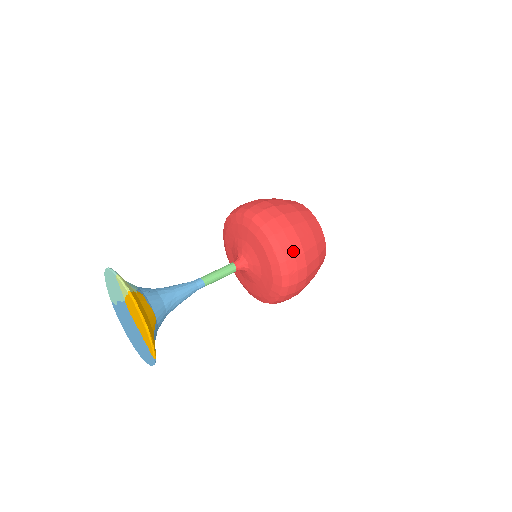
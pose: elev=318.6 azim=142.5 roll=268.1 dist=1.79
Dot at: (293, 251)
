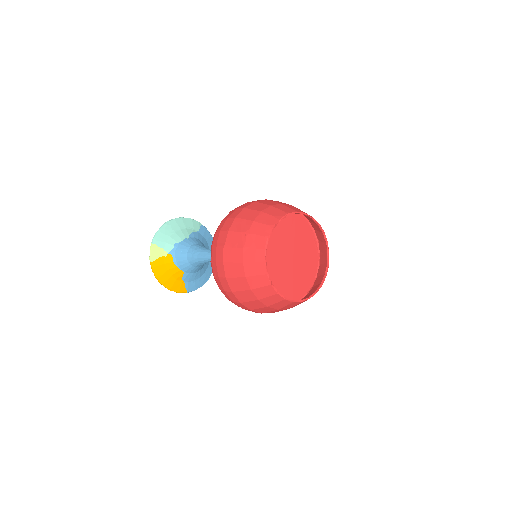
Dot at: (229, 297)
